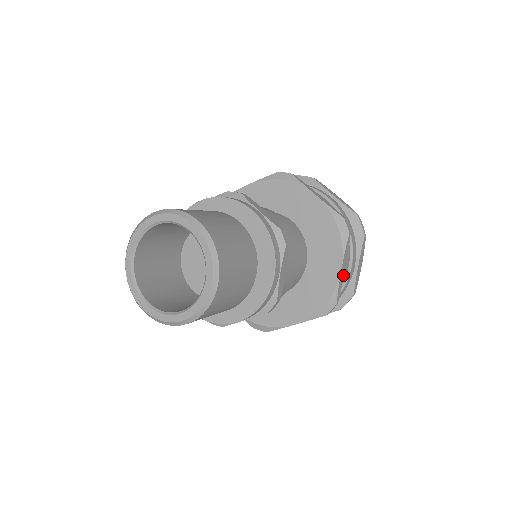
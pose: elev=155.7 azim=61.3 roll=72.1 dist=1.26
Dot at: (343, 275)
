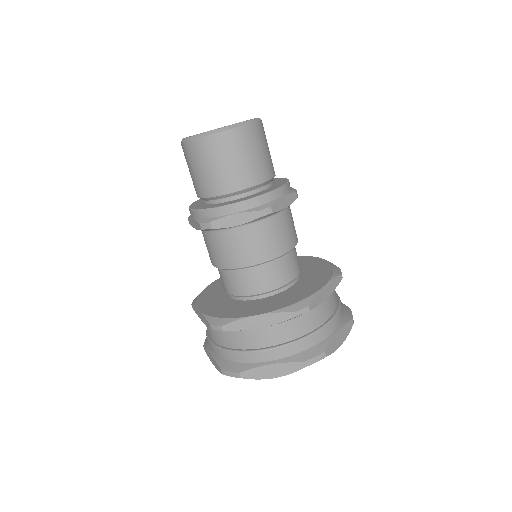
Dot at: (324, 298)
